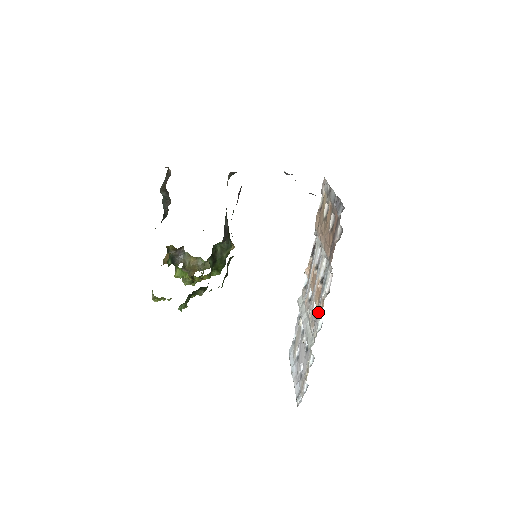
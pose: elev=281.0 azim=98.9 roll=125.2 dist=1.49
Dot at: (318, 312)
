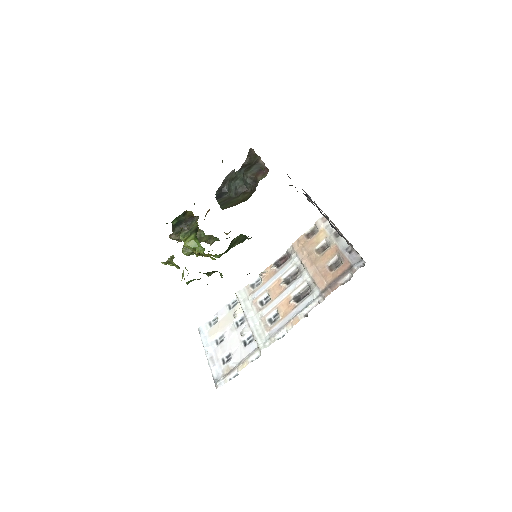
Dot at: (285, 324)
